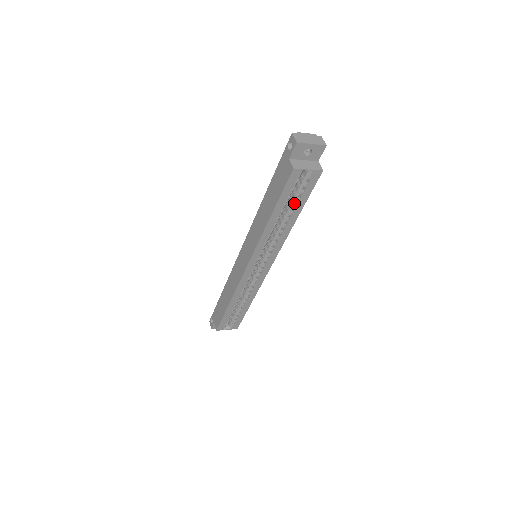
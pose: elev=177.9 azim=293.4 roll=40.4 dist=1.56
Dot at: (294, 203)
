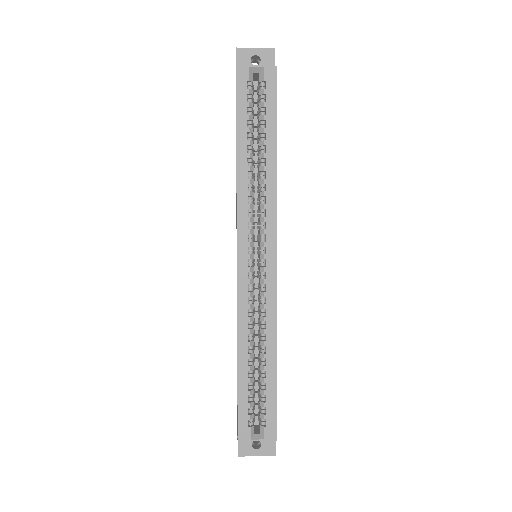
Dot at: (263, 128)
